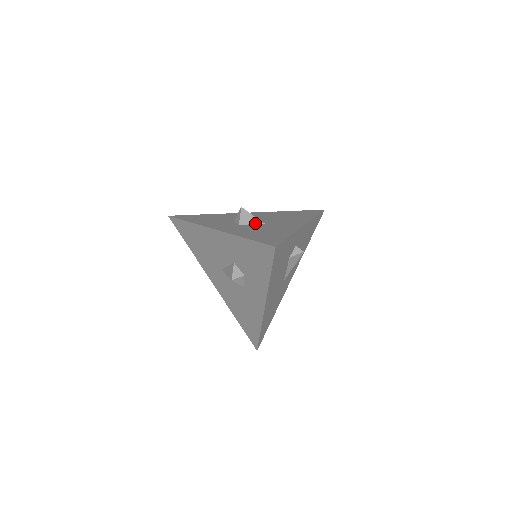
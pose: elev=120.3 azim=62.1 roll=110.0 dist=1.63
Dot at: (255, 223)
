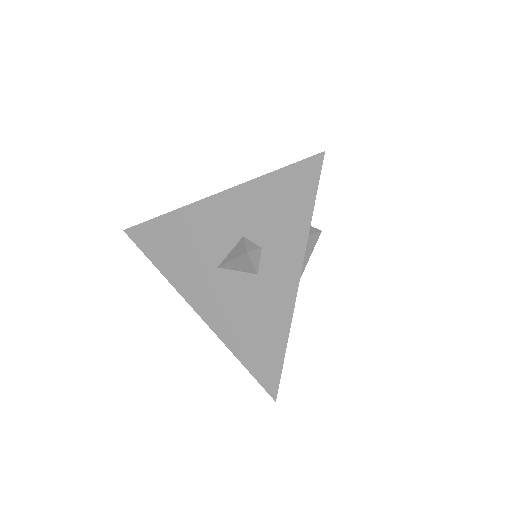
Dot at: occluded
